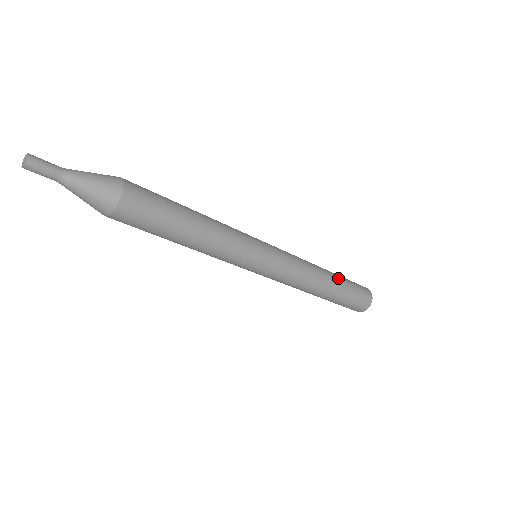
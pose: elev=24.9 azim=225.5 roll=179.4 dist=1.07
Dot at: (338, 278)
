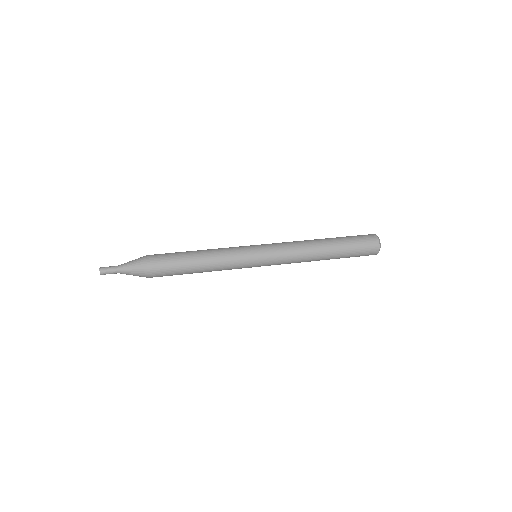
Dot at: (335, 257)
